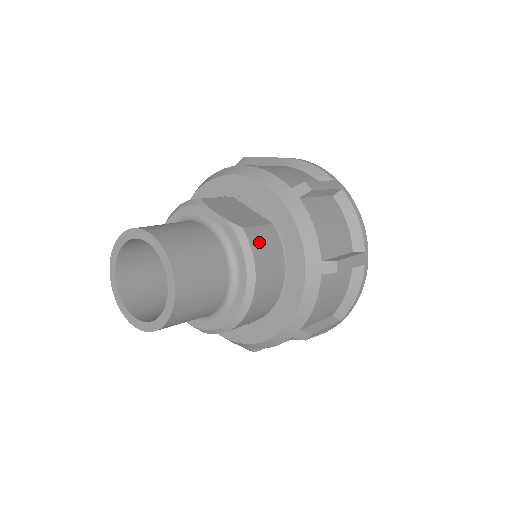
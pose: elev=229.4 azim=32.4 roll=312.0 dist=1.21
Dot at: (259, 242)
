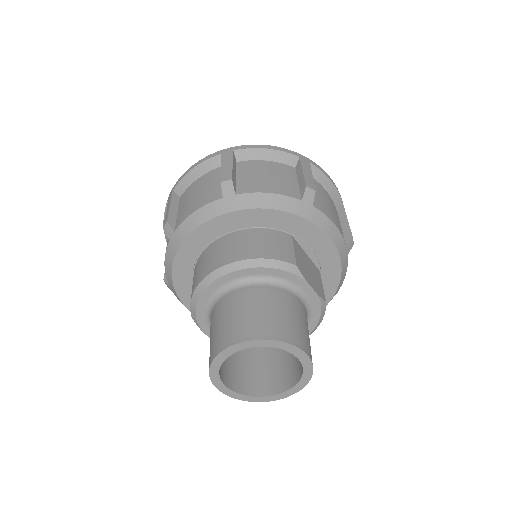
Dot at: occluded
